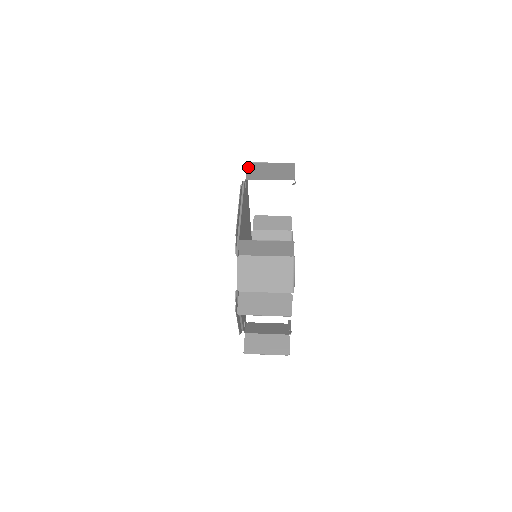
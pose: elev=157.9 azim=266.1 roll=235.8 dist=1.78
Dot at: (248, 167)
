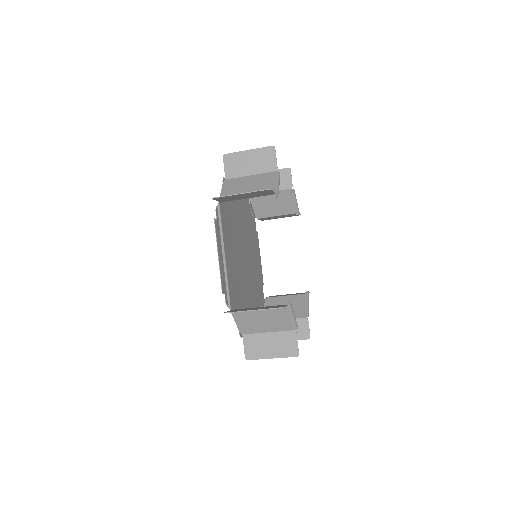
Dot at: occluded
